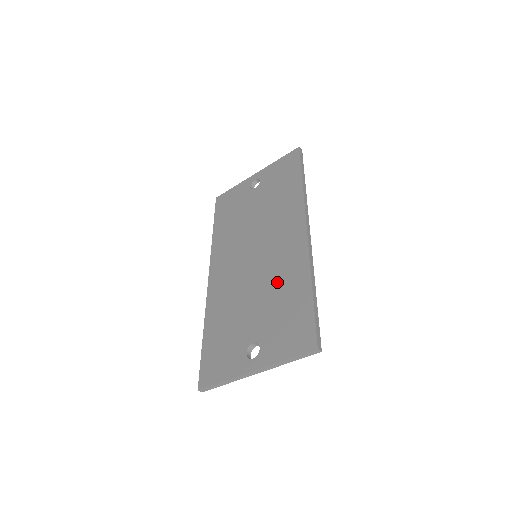
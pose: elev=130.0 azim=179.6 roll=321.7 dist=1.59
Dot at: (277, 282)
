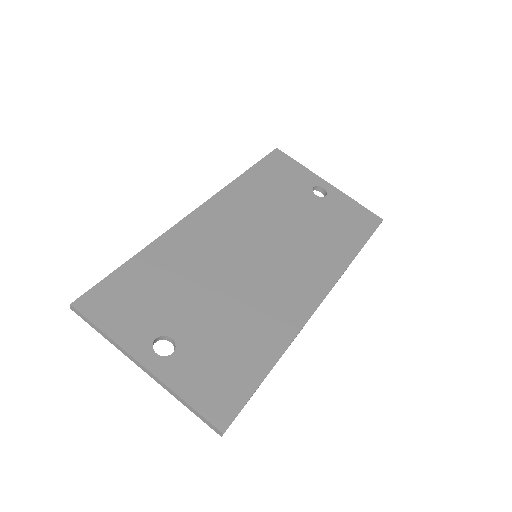
Dot at: (251, 312)
